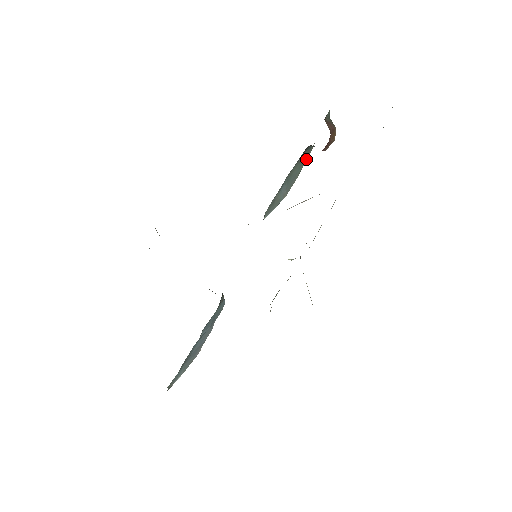
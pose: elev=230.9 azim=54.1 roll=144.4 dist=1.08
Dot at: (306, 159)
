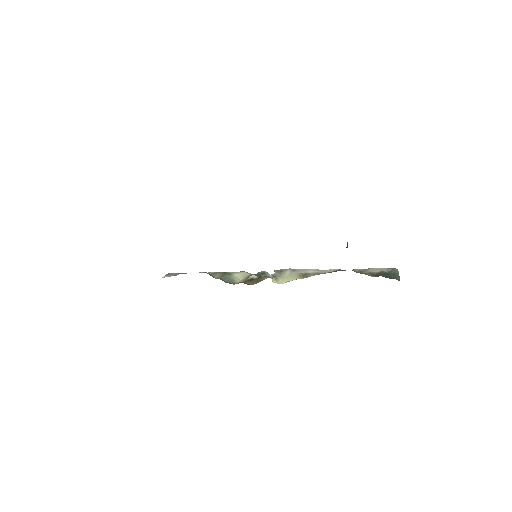
Dot at: occluded
